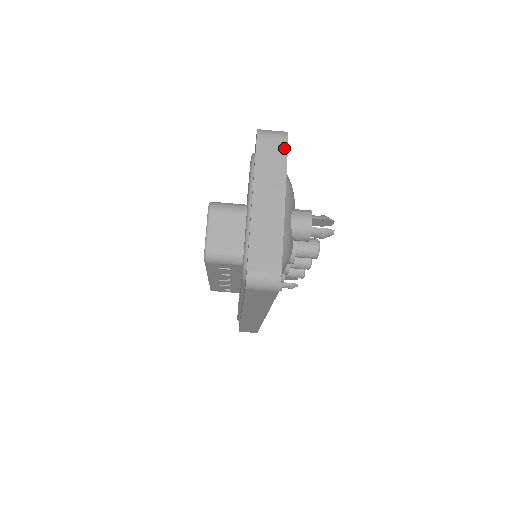
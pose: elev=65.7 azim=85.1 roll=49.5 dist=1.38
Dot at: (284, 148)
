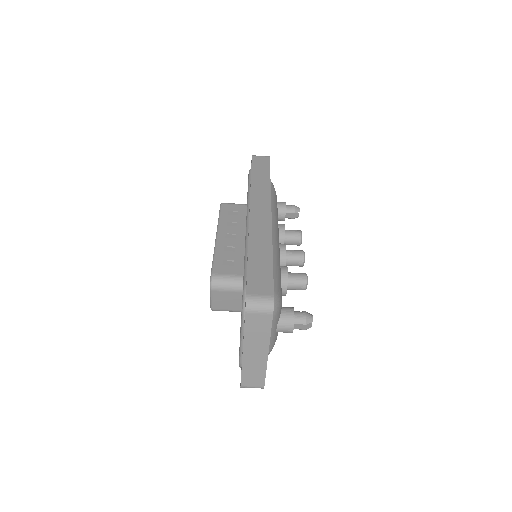
Dot at: (269, 321)
